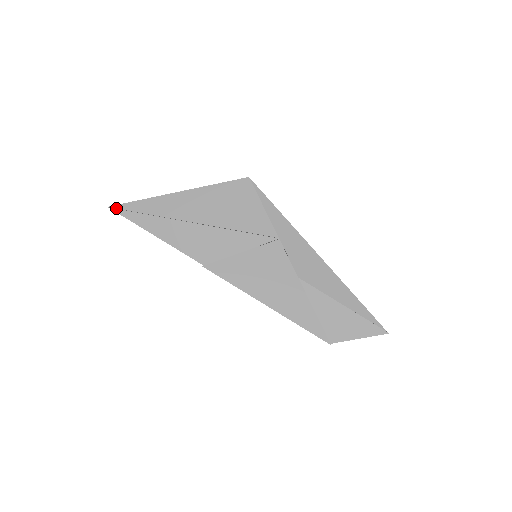
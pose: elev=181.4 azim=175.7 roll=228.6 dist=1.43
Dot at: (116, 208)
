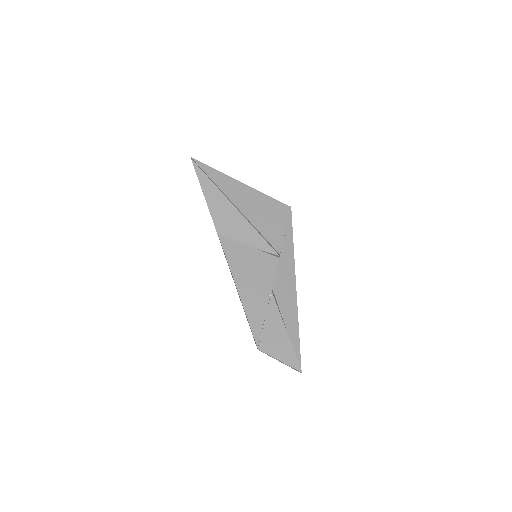
Dot at: (195, 162)
